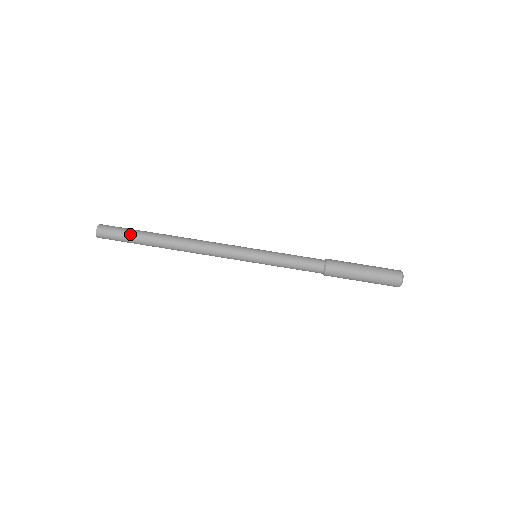
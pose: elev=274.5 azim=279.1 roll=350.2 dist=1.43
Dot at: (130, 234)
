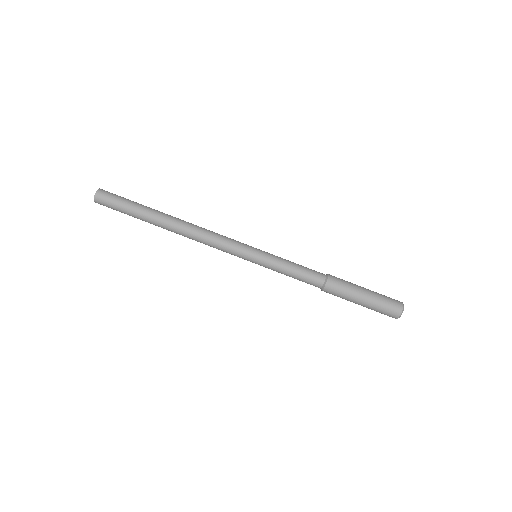
Dot at: (130, 204)
